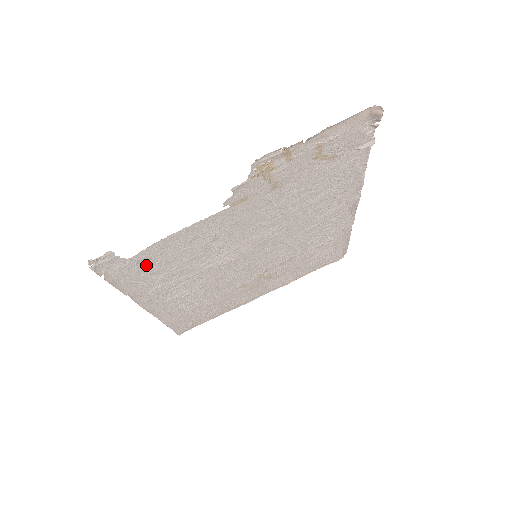
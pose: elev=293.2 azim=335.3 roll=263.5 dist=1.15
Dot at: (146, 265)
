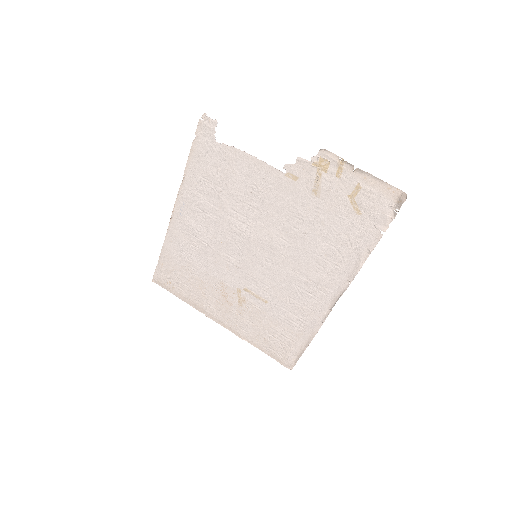
Dot at: (215, 162)
